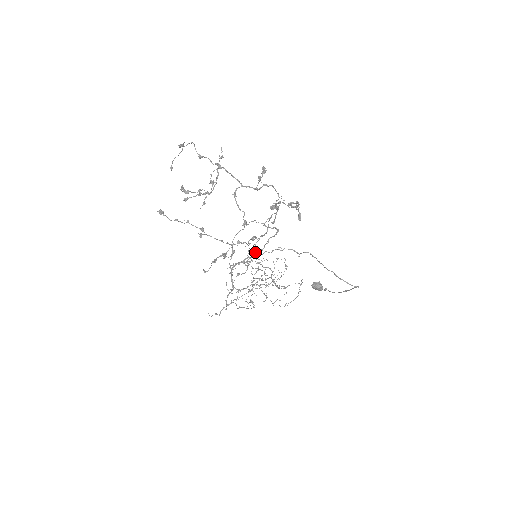
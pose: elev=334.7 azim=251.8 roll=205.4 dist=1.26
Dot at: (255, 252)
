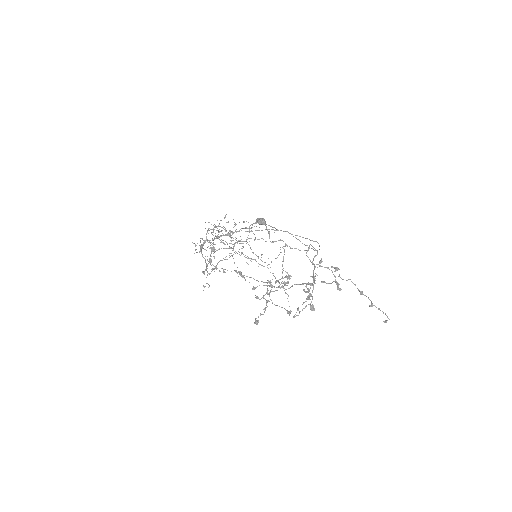
Dot at: (287, 283)
